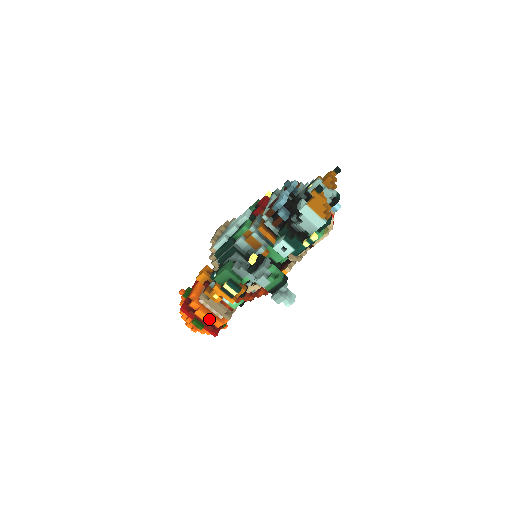
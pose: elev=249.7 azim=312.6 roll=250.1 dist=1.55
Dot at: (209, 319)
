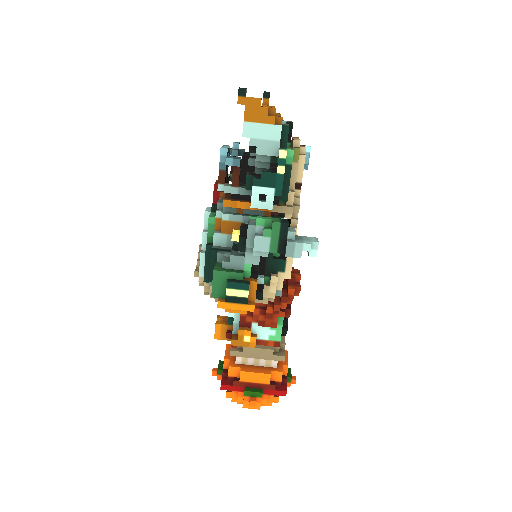
Dot at: (261, 375)
